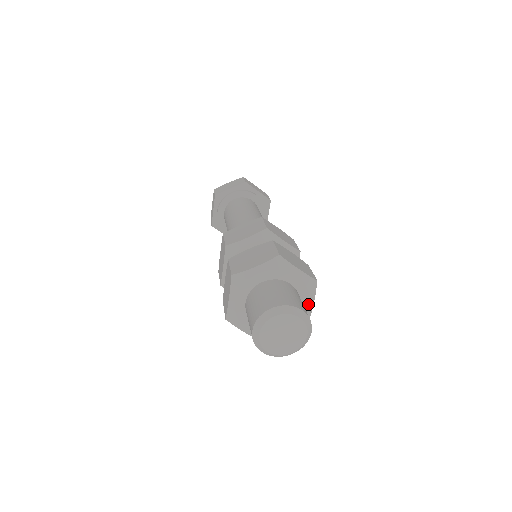
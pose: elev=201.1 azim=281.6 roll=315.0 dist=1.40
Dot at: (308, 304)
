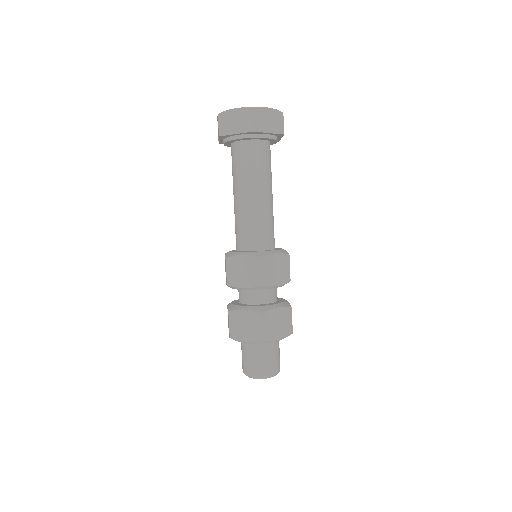
Dot at: occluded
